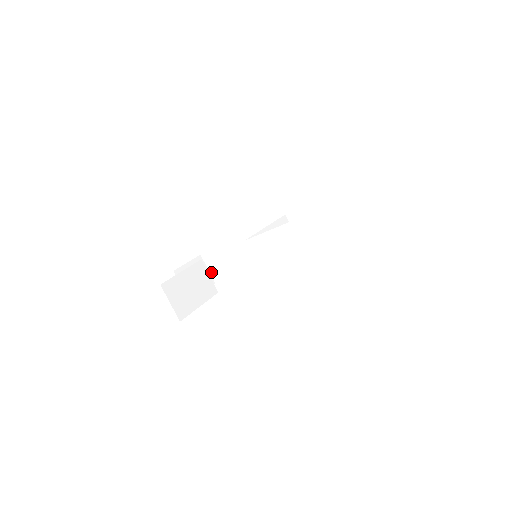
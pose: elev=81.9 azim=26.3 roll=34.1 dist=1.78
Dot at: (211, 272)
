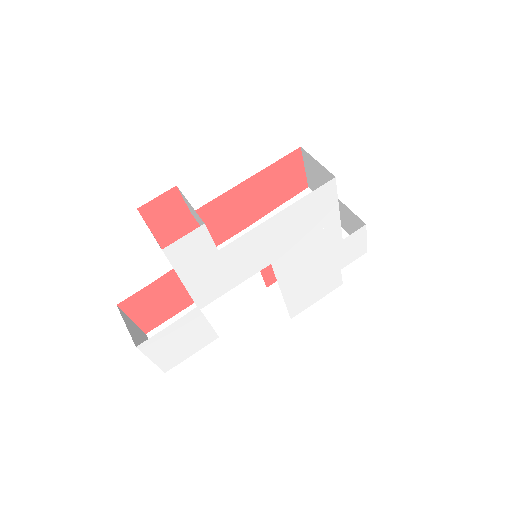
Dot at: occluded
